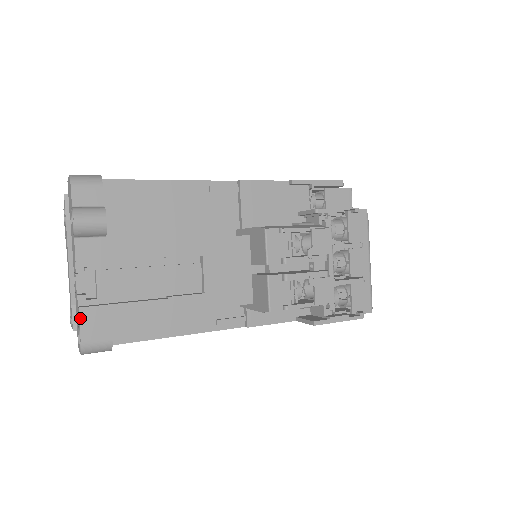
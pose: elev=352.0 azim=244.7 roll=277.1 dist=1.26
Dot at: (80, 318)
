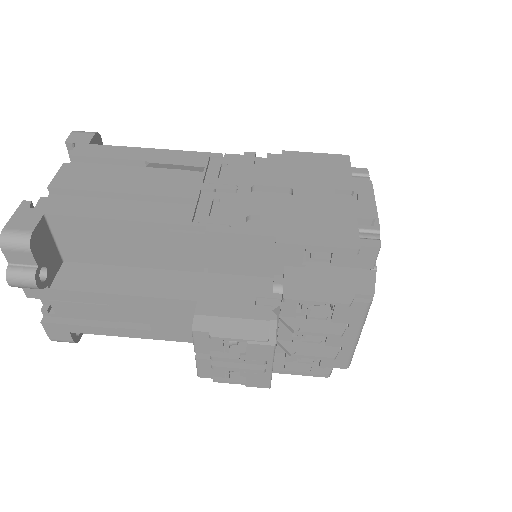
Dot at: (44, 327)
